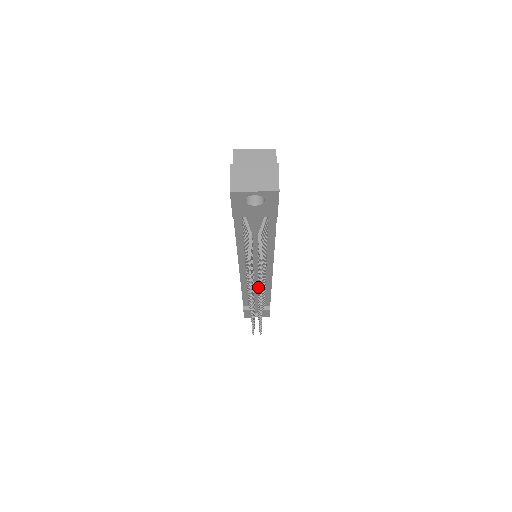
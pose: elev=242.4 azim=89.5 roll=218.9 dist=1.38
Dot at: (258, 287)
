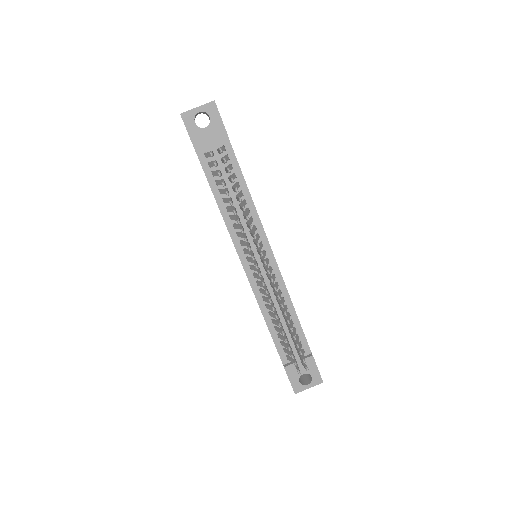
Dot at: (260, 258)
